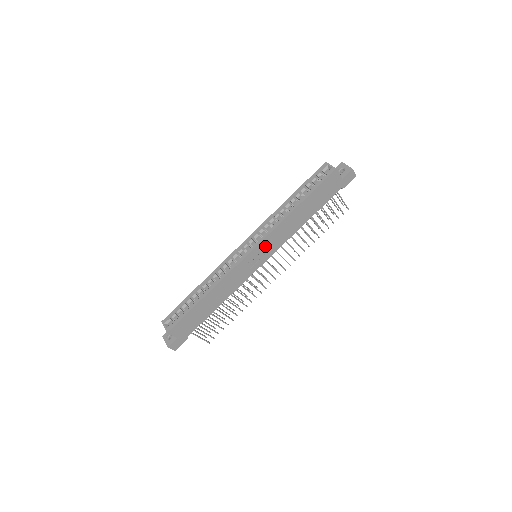
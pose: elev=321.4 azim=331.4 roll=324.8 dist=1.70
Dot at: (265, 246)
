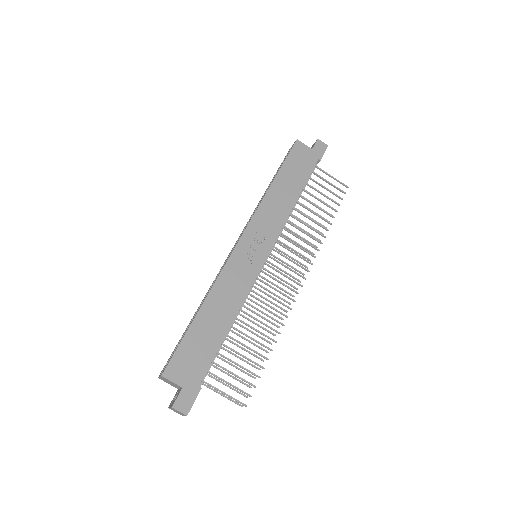
Dot at: (256, 232)
